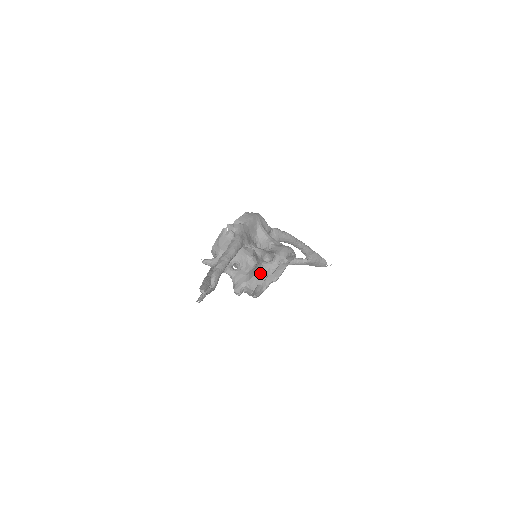
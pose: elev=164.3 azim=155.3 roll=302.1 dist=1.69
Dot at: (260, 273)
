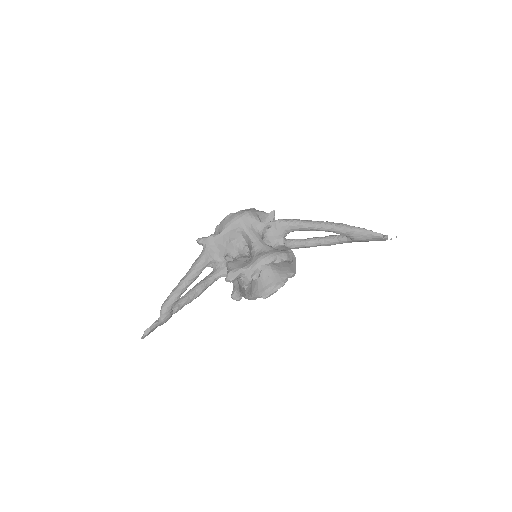
Dot at: (240, 286)
